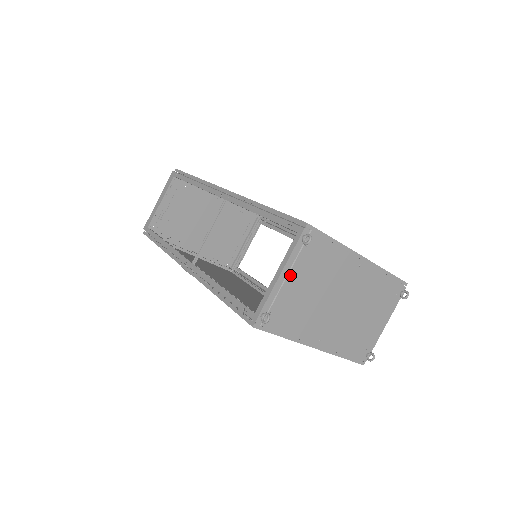
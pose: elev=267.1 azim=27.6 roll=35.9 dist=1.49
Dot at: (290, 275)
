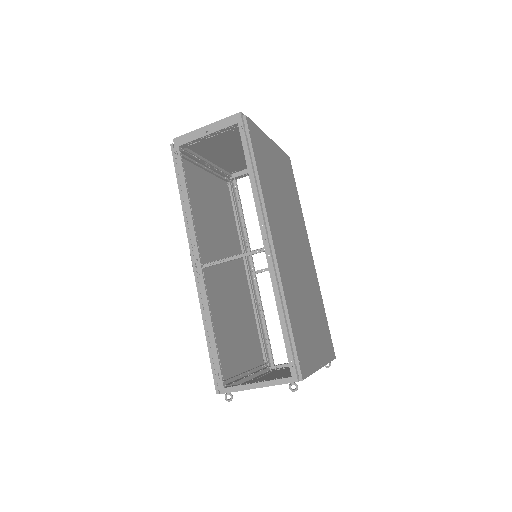
Dot at: occluded
